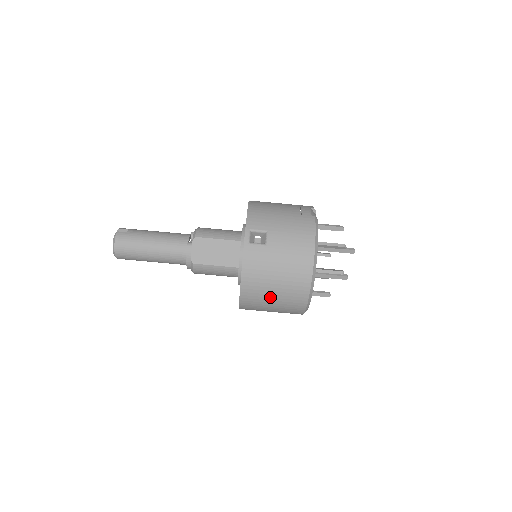
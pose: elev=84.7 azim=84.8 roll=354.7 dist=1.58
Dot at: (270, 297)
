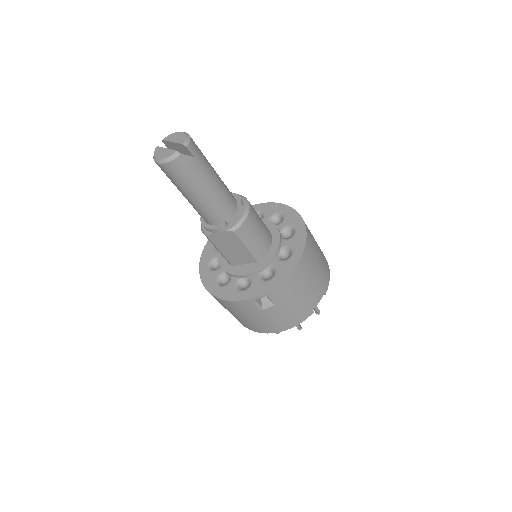
Dot at: occluded
